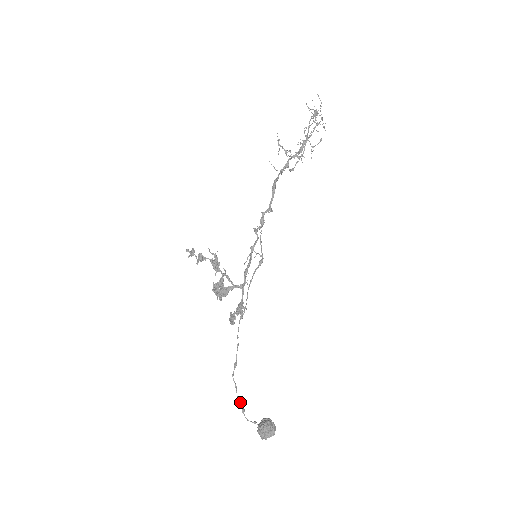
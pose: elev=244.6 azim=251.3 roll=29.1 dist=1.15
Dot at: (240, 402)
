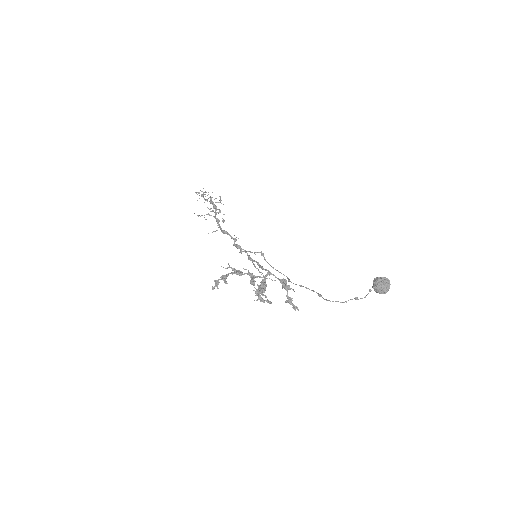
Dot at: occluded
